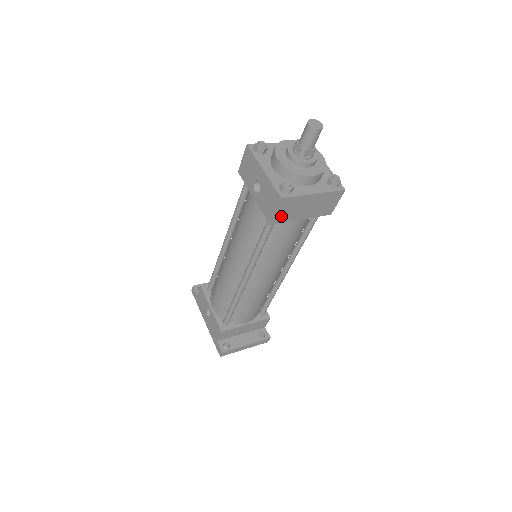
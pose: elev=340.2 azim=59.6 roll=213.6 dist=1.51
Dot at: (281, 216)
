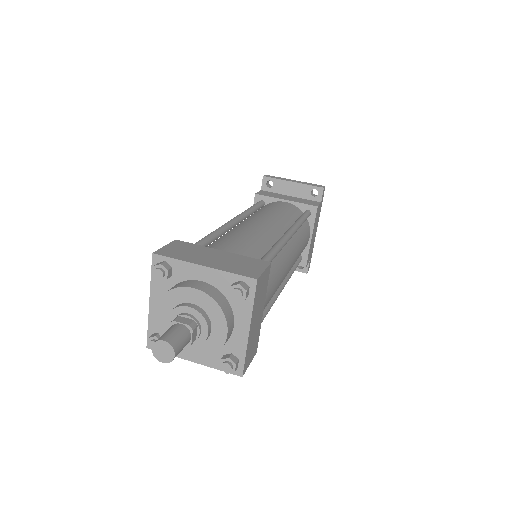
Dot at: occluded
